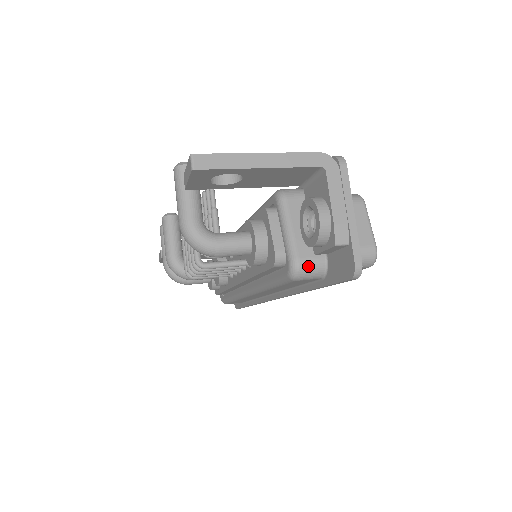
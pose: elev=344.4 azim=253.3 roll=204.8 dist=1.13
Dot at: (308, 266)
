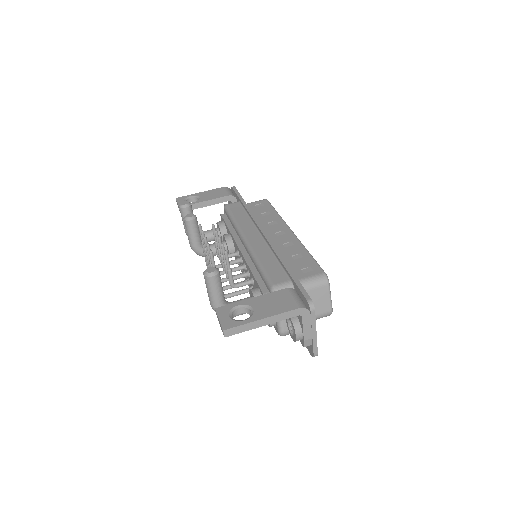
Dot at: (289, 333)
